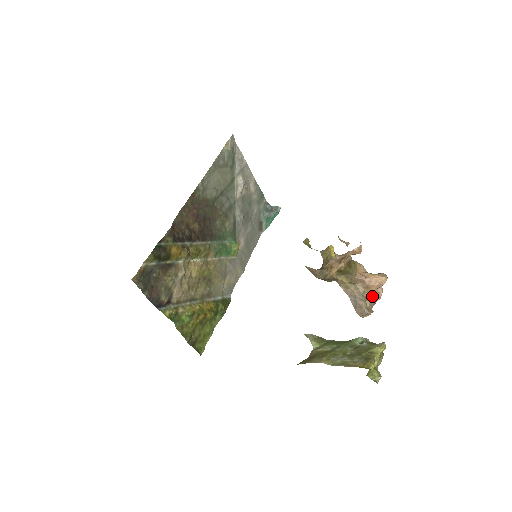
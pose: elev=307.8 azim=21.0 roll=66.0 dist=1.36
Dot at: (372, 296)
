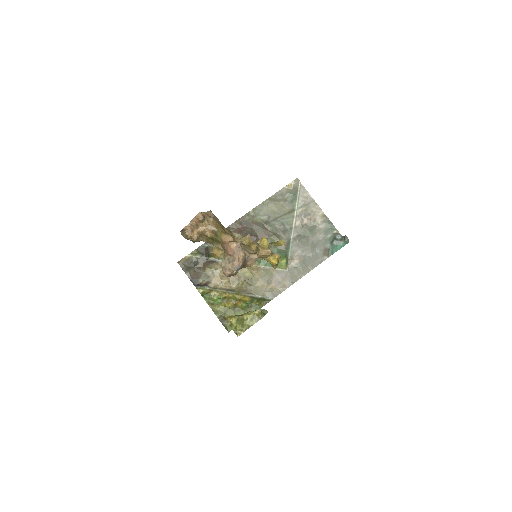
Dot at: (234, 260)
